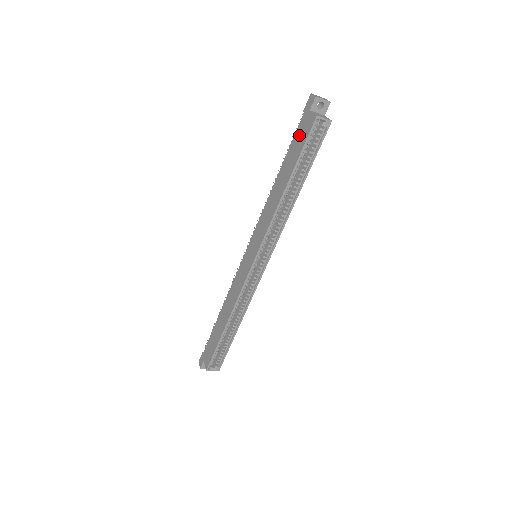
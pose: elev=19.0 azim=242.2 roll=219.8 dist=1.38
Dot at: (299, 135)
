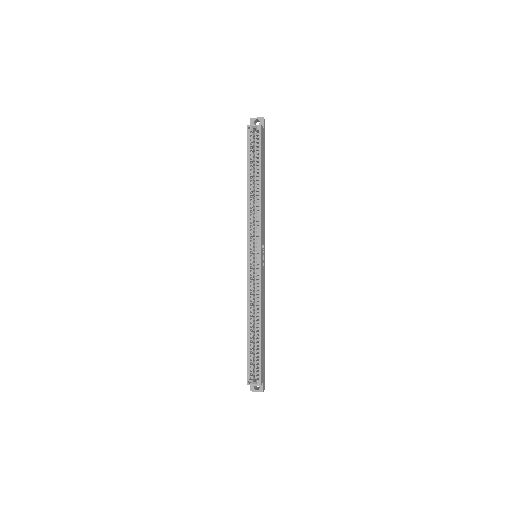
Dot at: occluded
